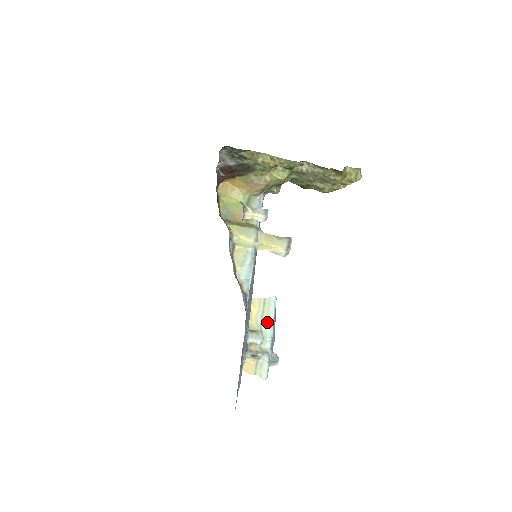
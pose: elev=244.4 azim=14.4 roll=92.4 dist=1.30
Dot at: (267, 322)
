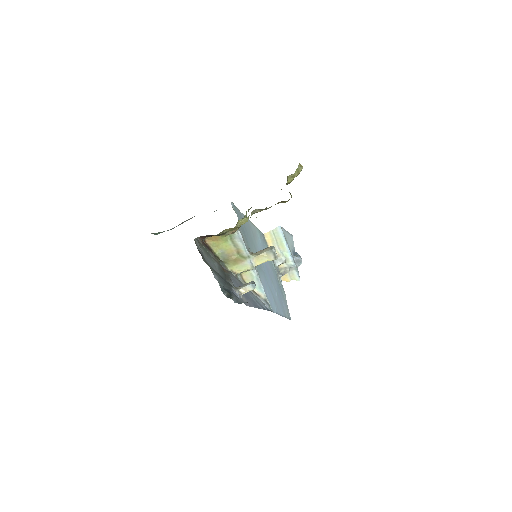
Dot at: (282, 246)
